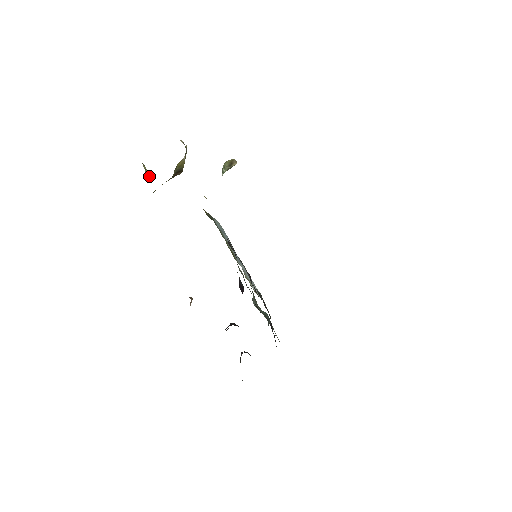
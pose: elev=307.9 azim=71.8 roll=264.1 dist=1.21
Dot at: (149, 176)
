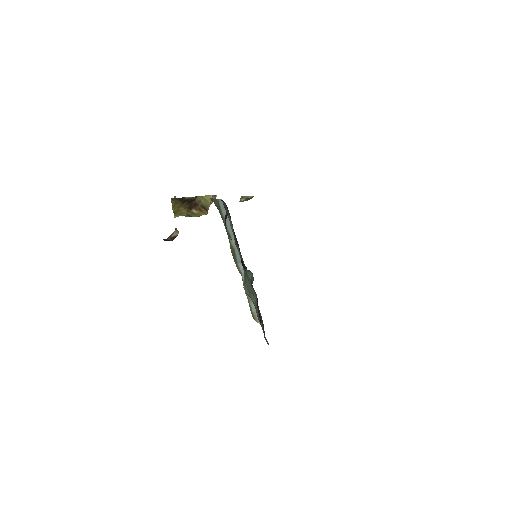
Dot at: occluded
